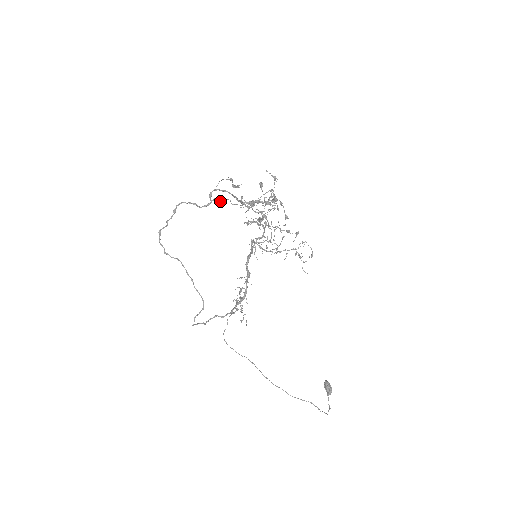
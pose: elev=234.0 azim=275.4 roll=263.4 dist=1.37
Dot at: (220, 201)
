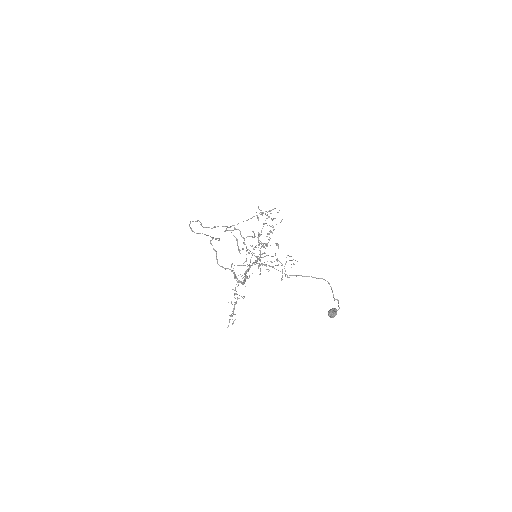
Dot at: (234, 225)
